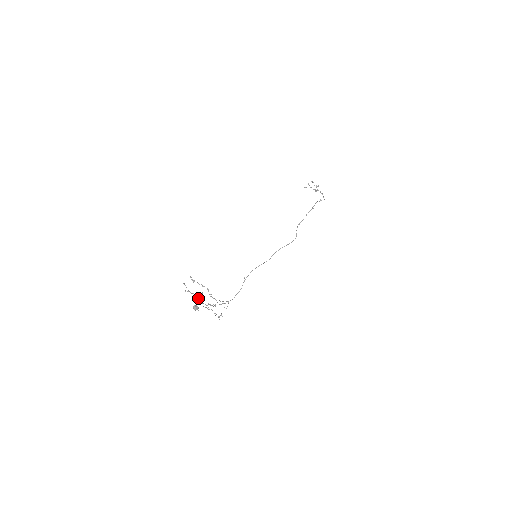
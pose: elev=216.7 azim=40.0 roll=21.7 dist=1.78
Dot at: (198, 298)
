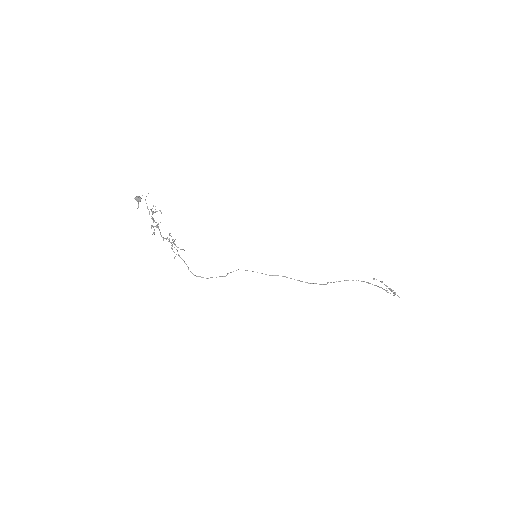
Dot at: (152, 212)
